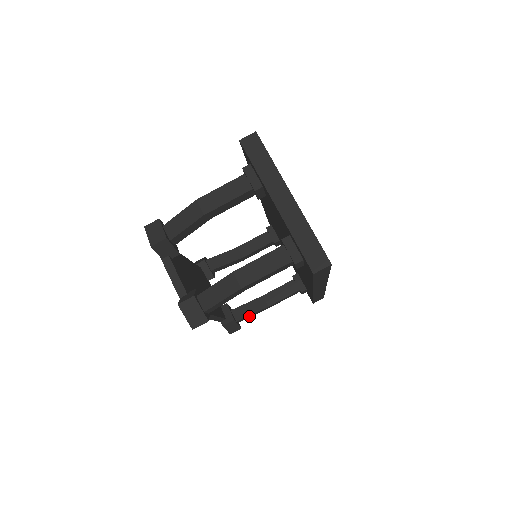
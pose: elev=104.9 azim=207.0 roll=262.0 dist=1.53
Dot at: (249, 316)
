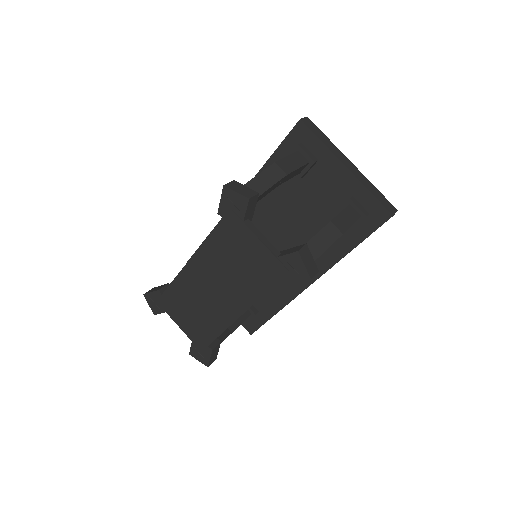
Dot at: occluded
